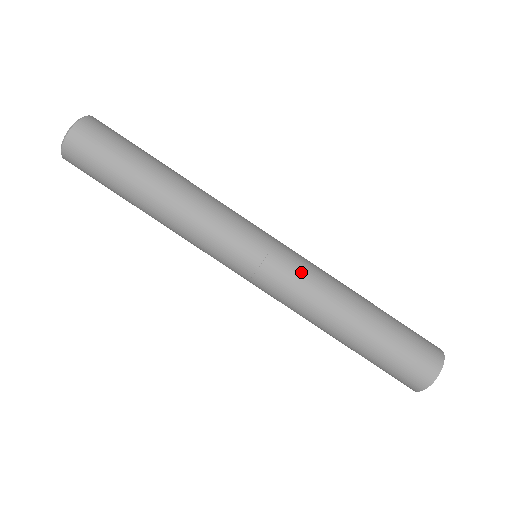
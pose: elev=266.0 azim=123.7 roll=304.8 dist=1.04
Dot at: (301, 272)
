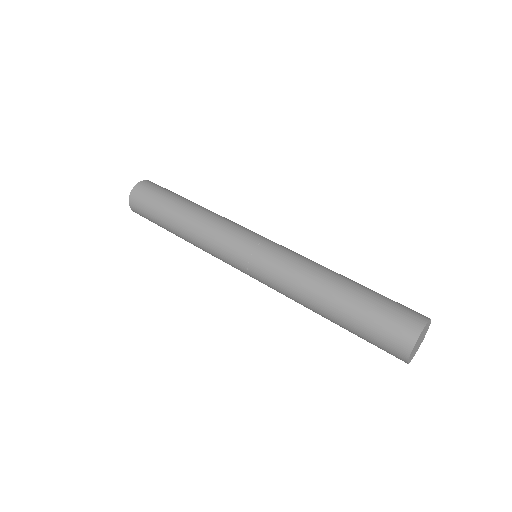
Dot at: occluded
